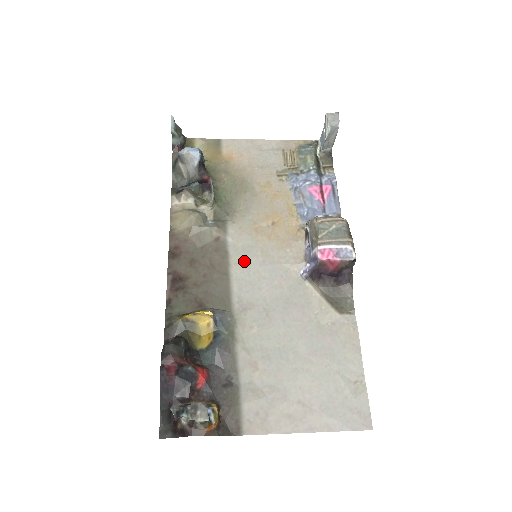
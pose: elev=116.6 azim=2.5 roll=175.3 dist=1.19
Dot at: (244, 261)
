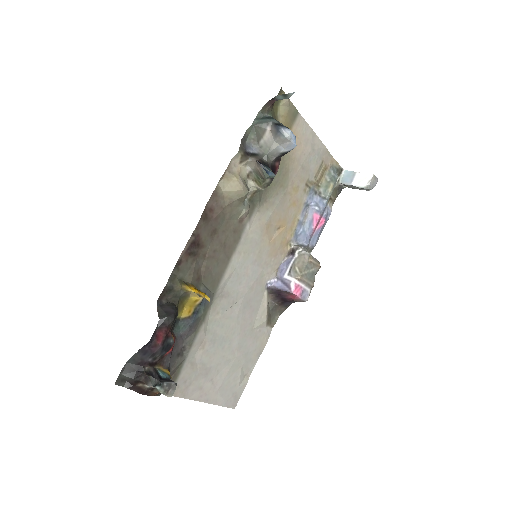
Dot at: (245, 253)
